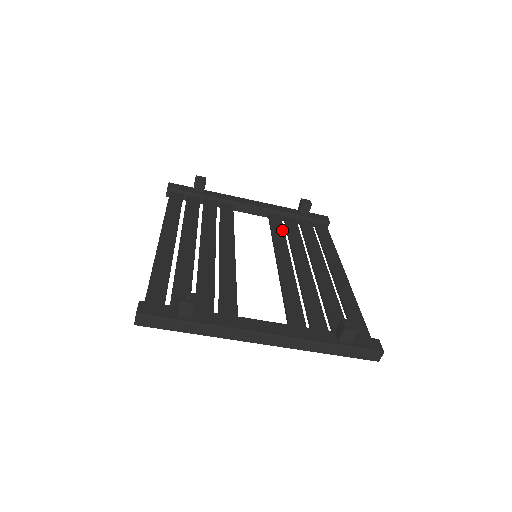
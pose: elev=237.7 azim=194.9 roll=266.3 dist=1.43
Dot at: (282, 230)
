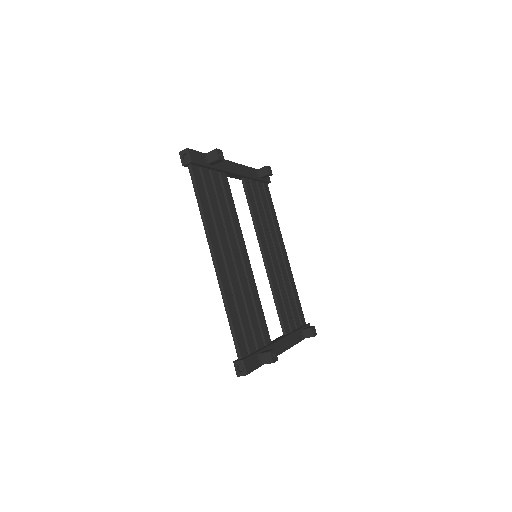
Dot at: (256, 207)
